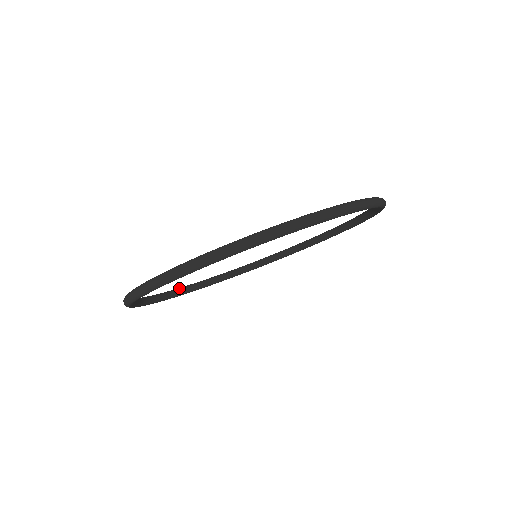
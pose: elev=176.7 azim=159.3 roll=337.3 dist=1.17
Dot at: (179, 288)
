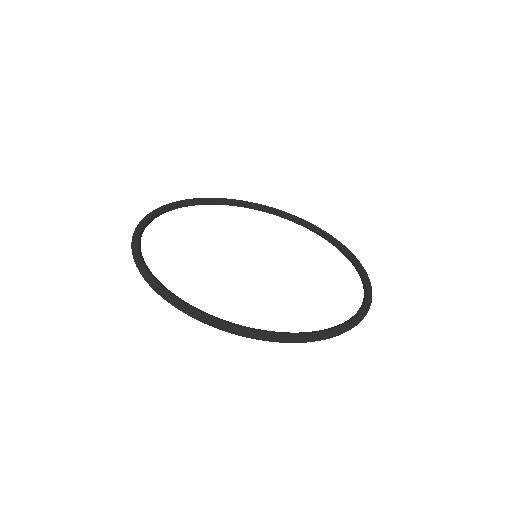
Dot at: (248, 203)
